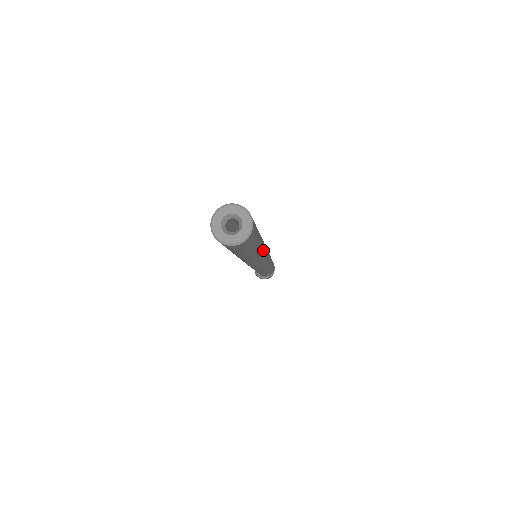
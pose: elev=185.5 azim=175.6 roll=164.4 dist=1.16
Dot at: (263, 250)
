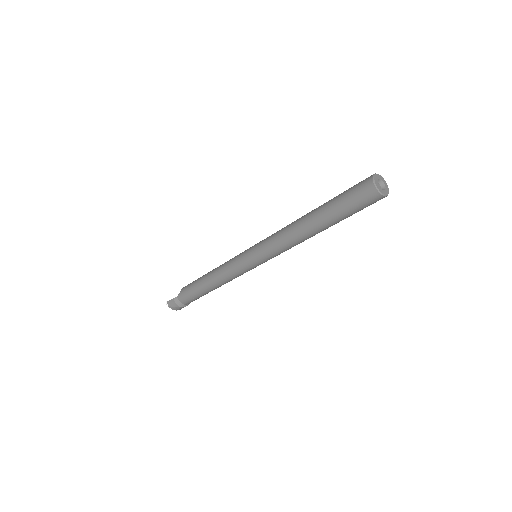
Dot at: occluded
